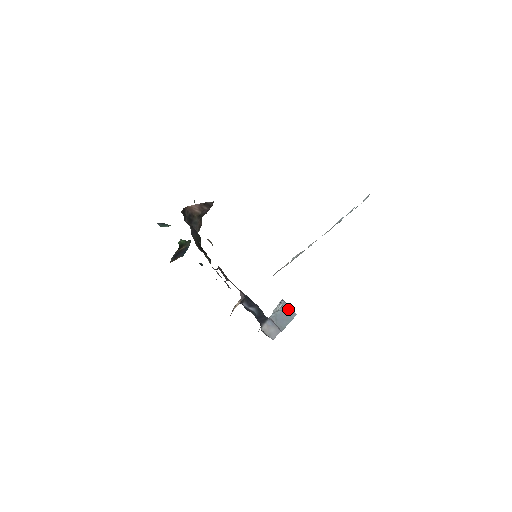
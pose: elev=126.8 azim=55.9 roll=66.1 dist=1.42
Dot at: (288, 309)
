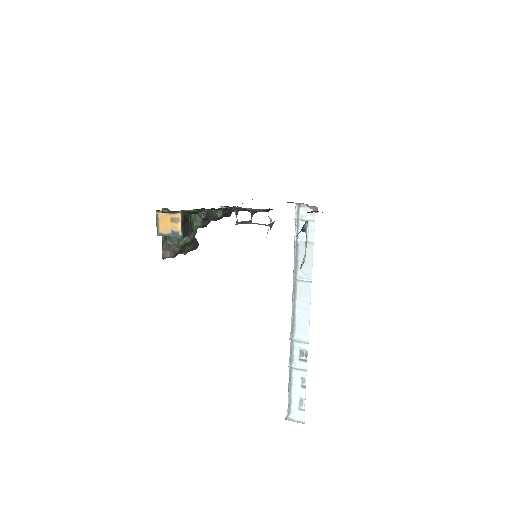
Dot at: occluded
